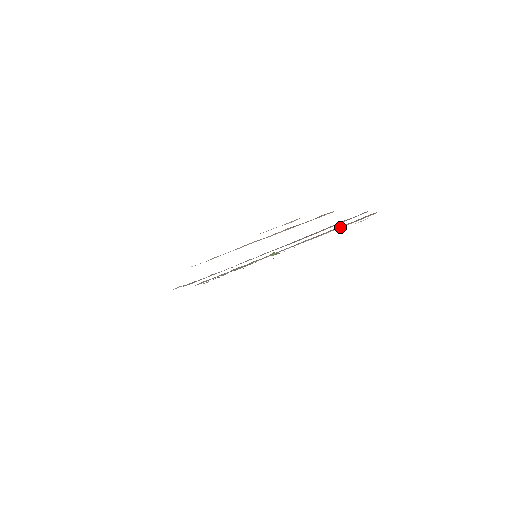
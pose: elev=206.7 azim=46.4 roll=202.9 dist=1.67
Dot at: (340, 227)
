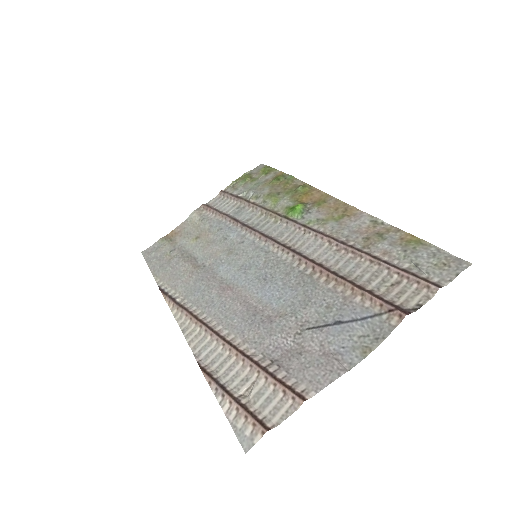
Dot at: (376, 267)
